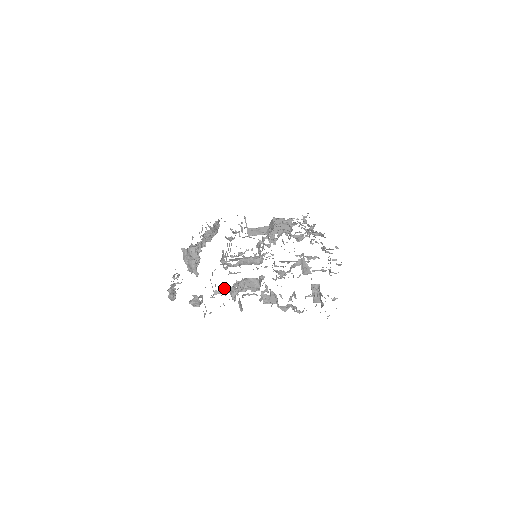
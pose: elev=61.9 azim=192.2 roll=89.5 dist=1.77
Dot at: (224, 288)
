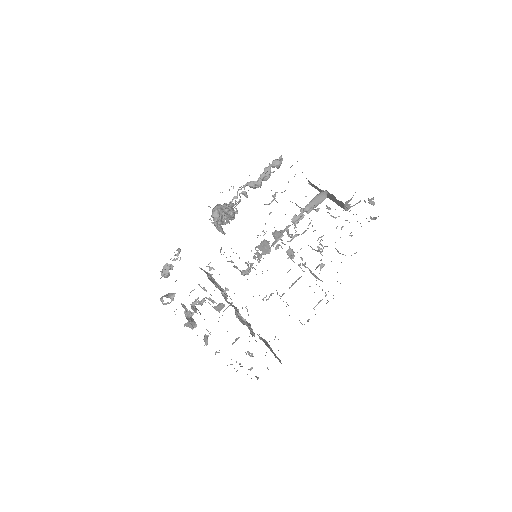
Dot at: occluded
